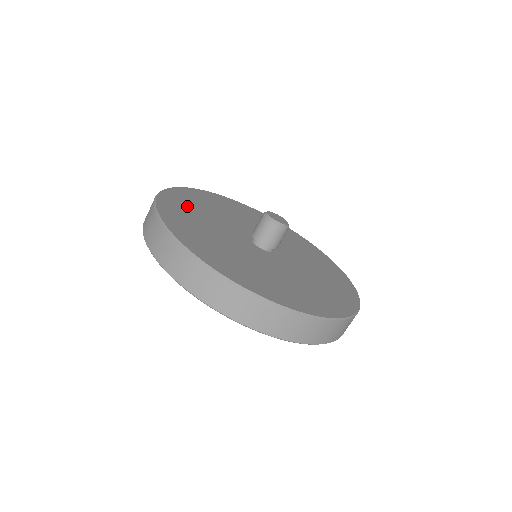
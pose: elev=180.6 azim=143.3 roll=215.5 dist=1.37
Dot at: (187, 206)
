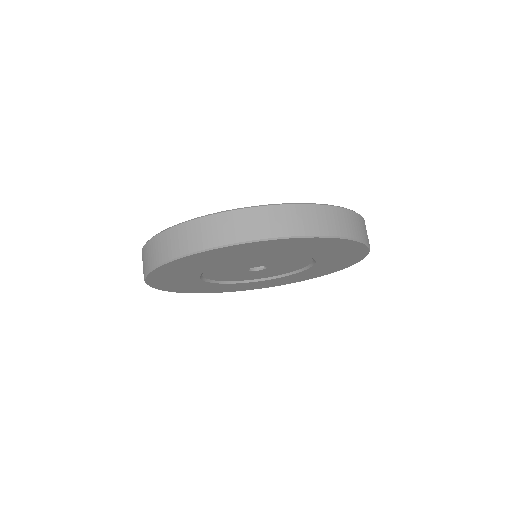
Dot at: occluded
